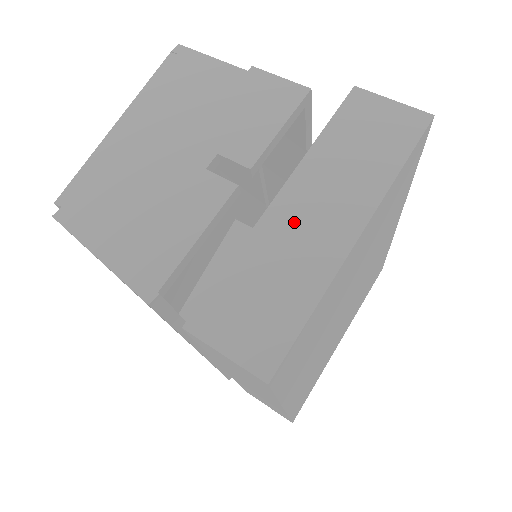
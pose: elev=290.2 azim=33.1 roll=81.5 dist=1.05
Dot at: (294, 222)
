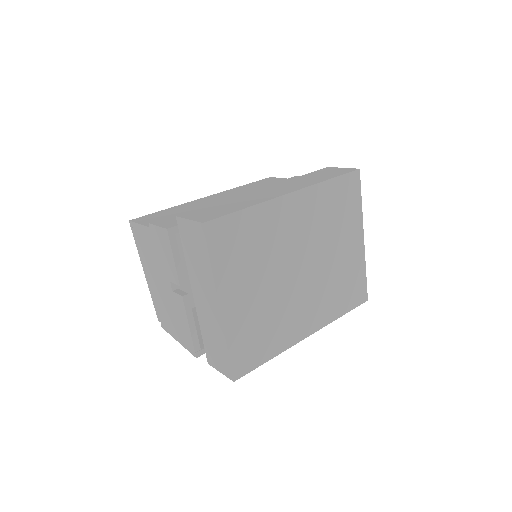
Dot at: (203, 308)
